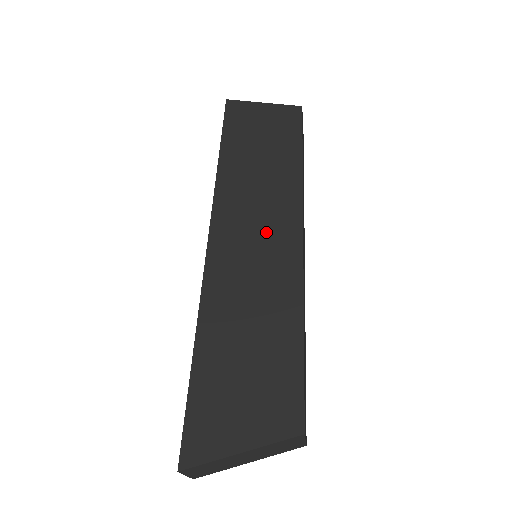
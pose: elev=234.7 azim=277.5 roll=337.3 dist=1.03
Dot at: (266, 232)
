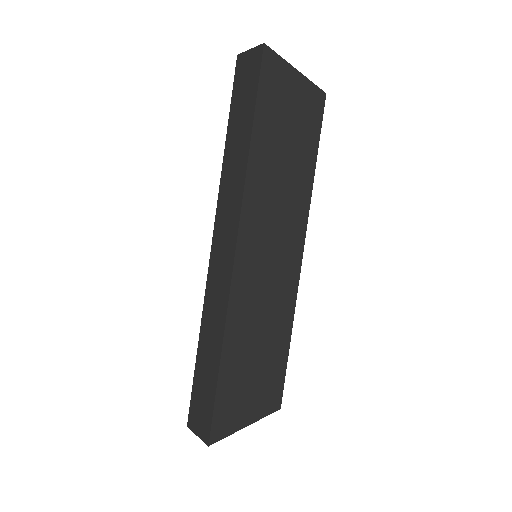
Dot at: (280, 249)
